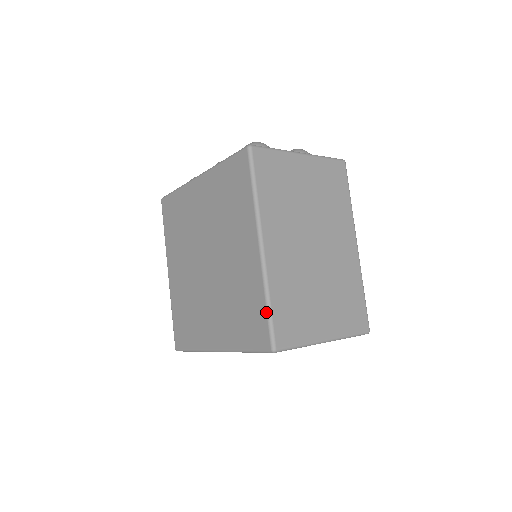
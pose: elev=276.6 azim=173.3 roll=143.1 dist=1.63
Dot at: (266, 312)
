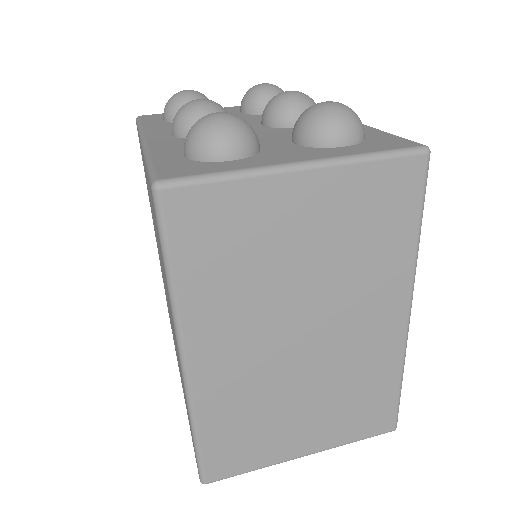
Dot at: (193, 442)
